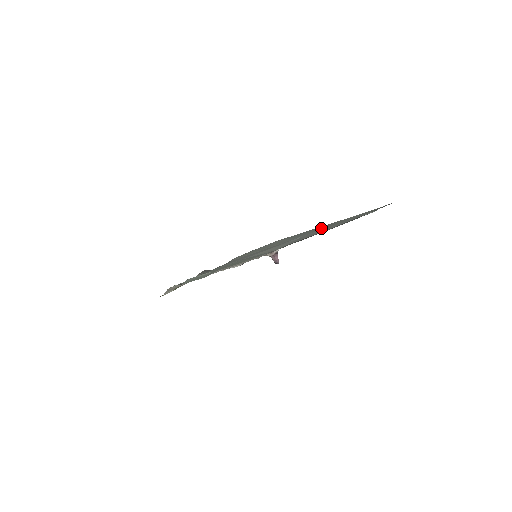
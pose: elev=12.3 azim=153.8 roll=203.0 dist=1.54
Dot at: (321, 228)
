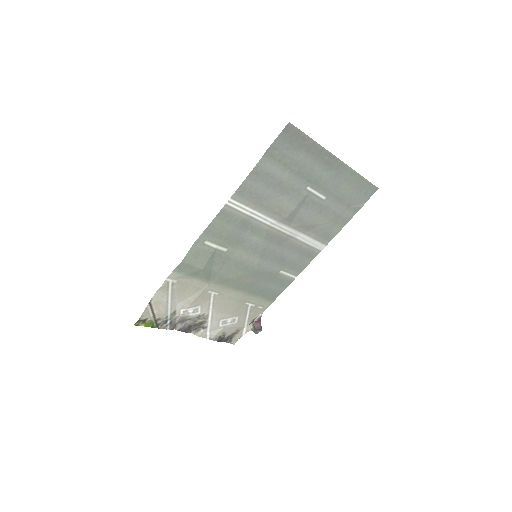
Dot at: (329, 177)
